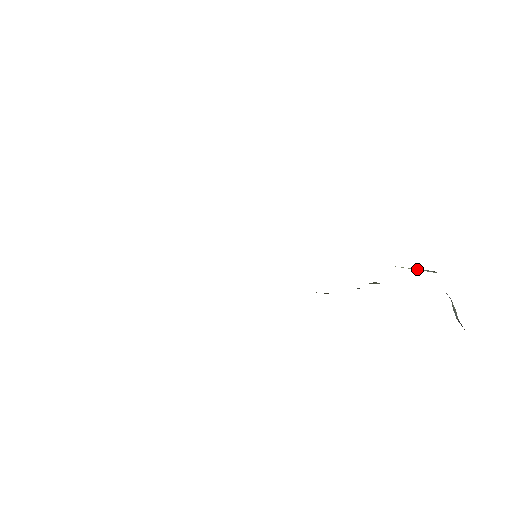
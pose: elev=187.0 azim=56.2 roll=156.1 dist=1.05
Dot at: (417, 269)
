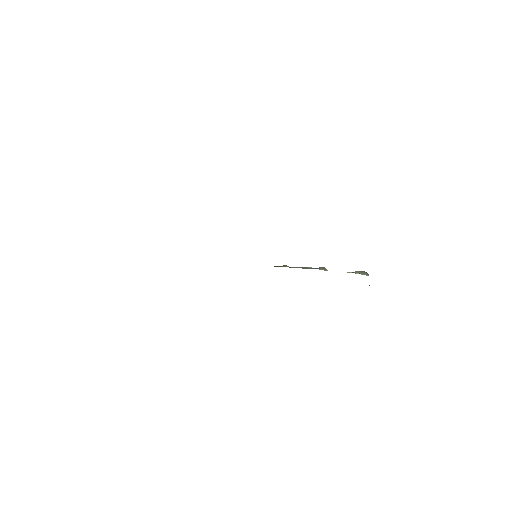
Dot at: (359, 273)
